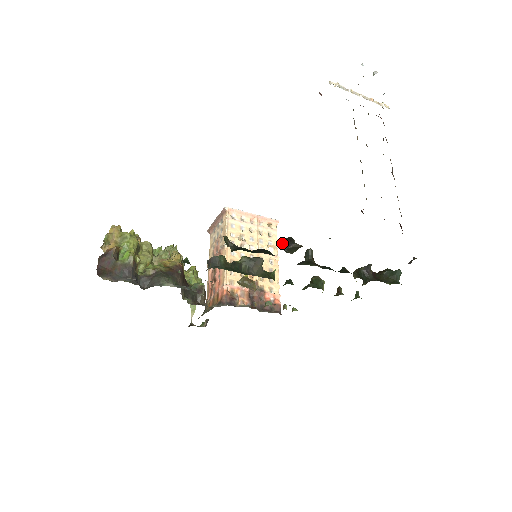
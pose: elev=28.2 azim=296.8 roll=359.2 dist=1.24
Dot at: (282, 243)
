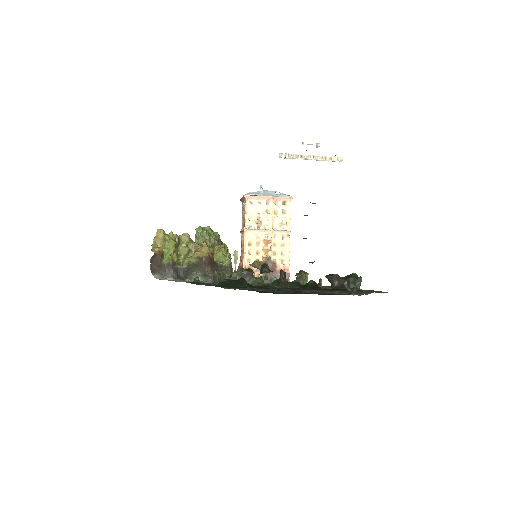
Dot at: (261, 267)
